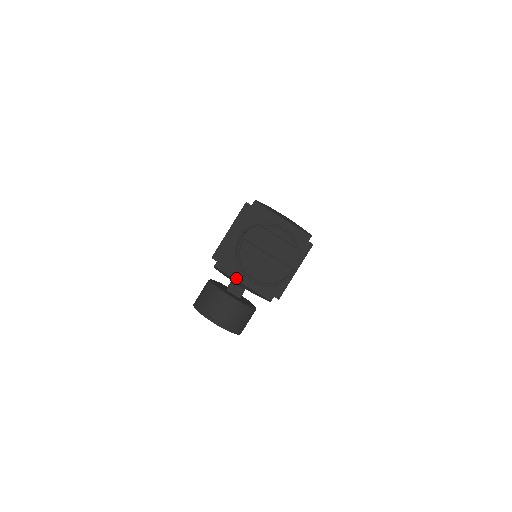
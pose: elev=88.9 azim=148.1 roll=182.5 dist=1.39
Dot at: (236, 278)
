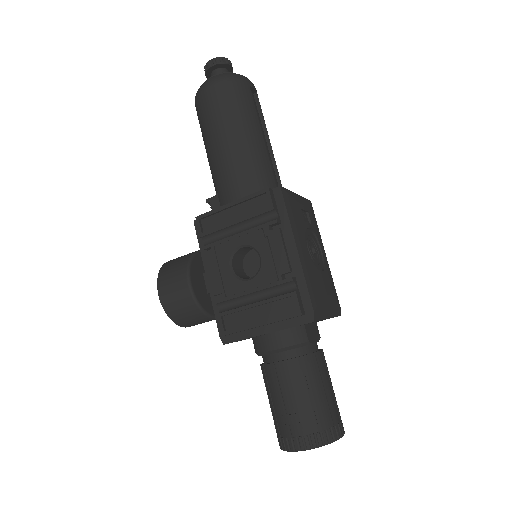
Dot at: occluded
